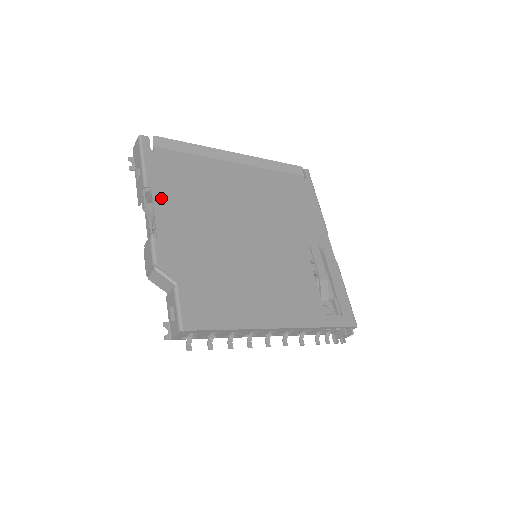
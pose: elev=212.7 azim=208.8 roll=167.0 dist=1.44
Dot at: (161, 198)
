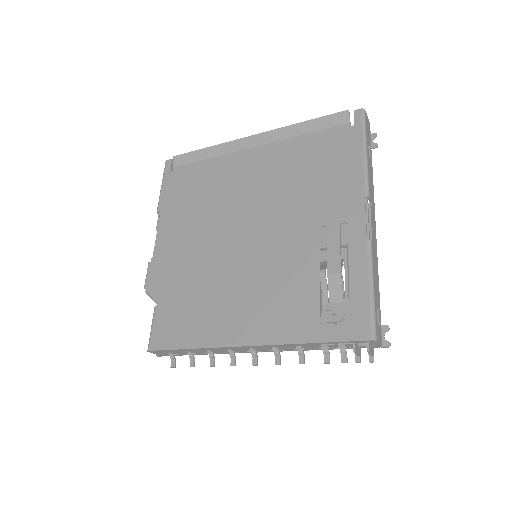
Dot at: (166, 219)
